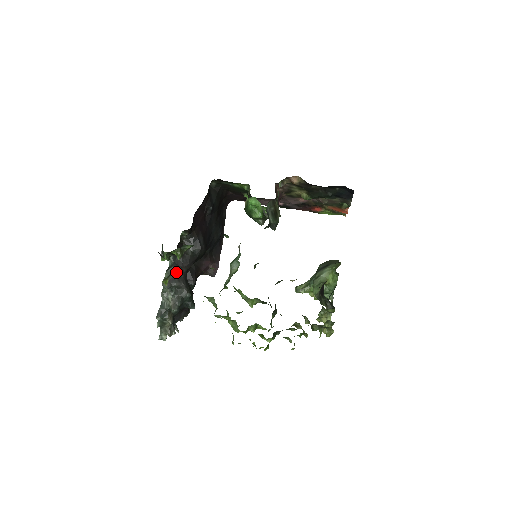
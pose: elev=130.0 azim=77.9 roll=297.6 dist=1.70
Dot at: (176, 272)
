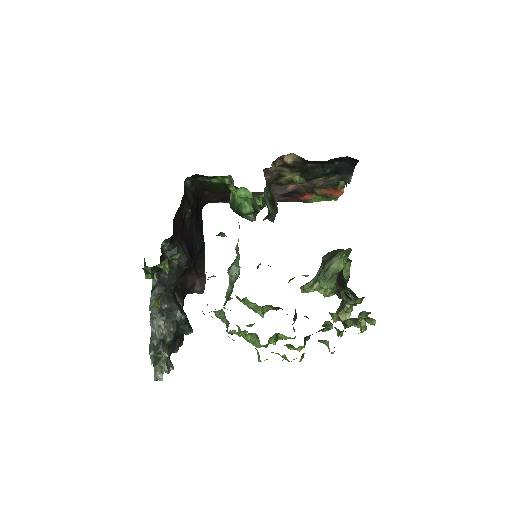
Dot at: occluded
